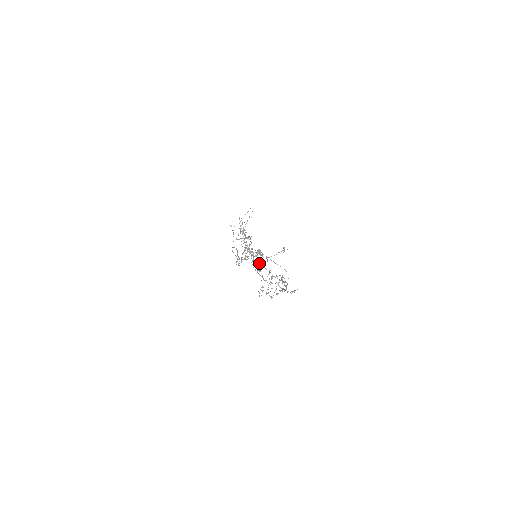
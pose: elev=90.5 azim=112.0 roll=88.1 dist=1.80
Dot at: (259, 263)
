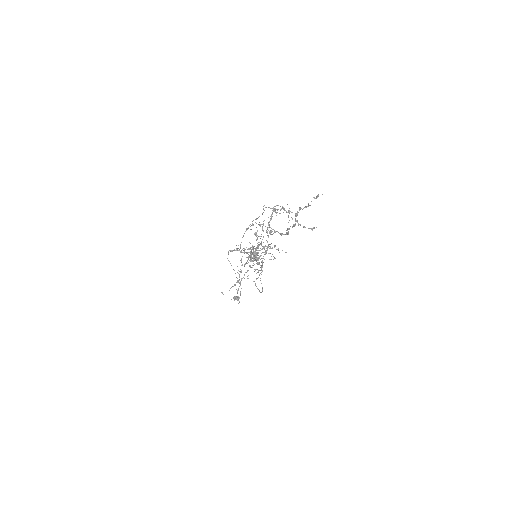
Dot at: (242, 278)
